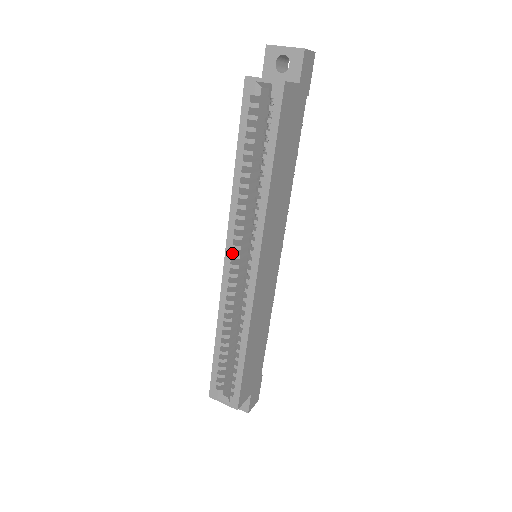
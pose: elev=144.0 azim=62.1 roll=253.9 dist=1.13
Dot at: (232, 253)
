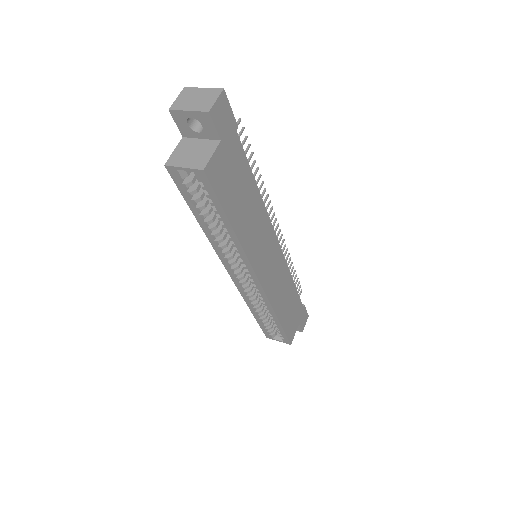
Dot at: (233, 271)
